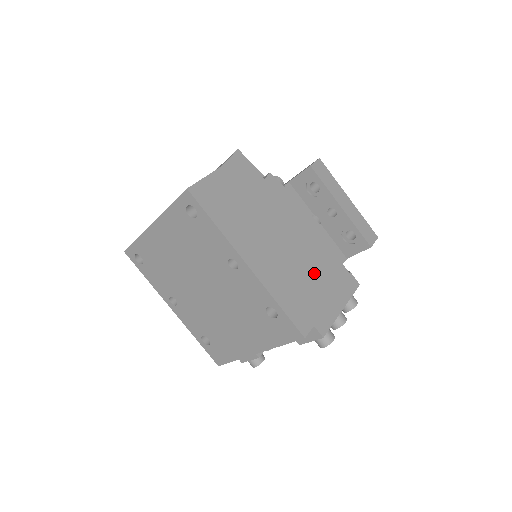
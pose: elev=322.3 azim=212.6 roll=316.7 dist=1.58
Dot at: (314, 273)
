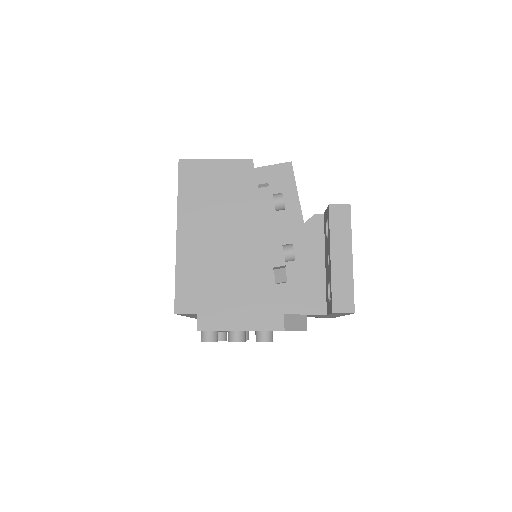
Dot at: (234, 282)
